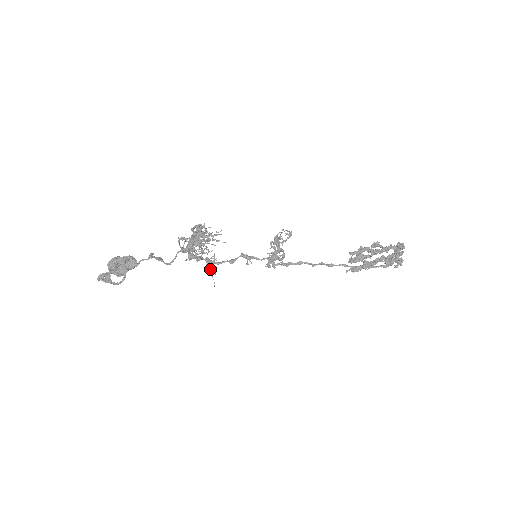
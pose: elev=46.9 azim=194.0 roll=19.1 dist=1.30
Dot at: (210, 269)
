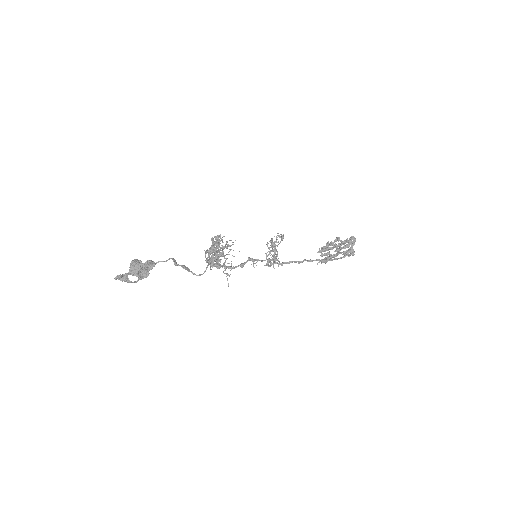
Dot at: (226, 273)
